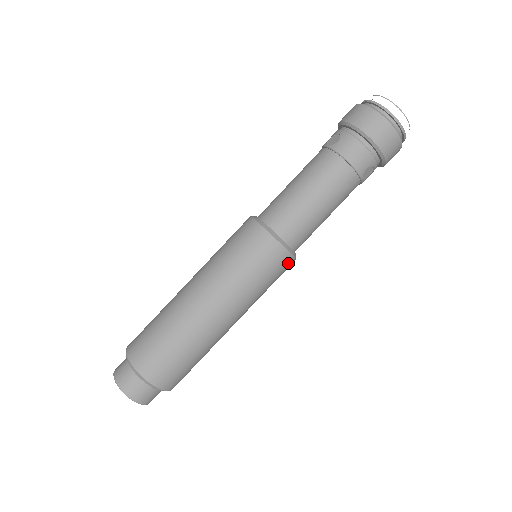
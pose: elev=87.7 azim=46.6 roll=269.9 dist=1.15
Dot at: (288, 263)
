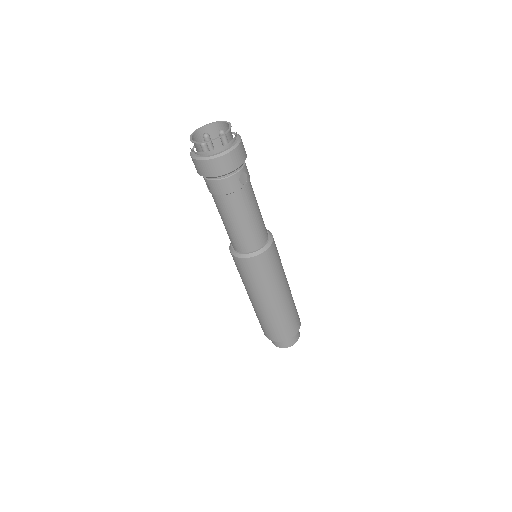
Dot at: (271, 251)
